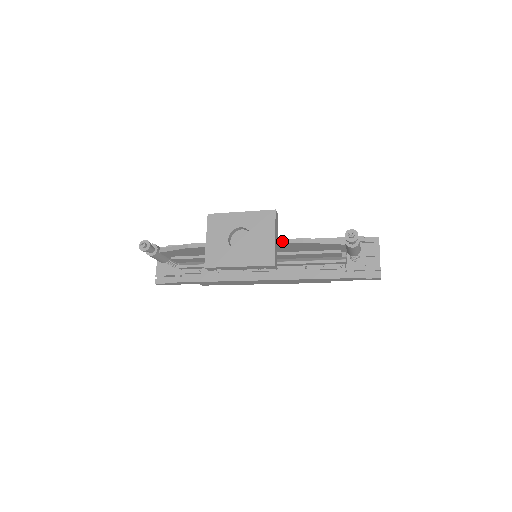
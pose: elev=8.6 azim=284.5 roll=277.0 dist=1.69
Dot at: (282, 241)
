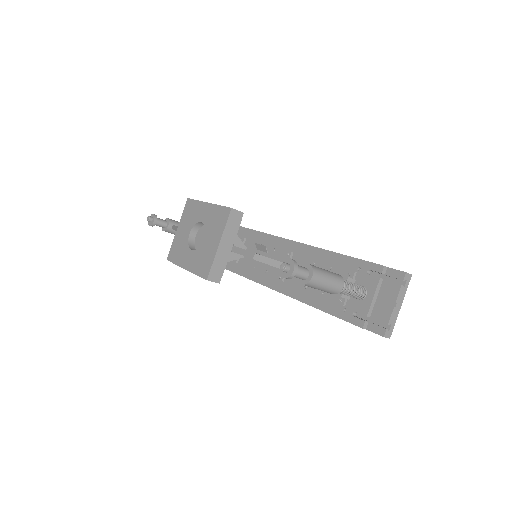
Dot at: (238, 250)
